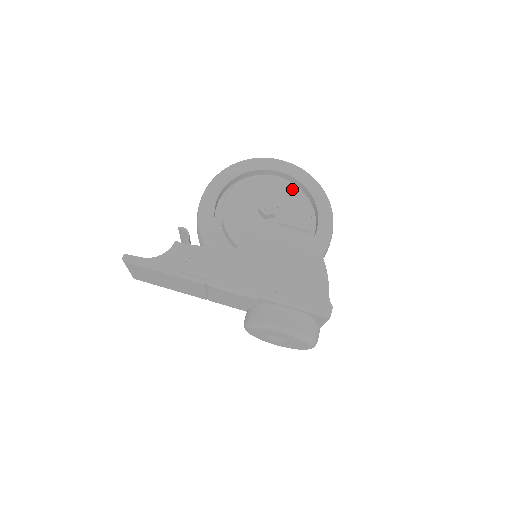
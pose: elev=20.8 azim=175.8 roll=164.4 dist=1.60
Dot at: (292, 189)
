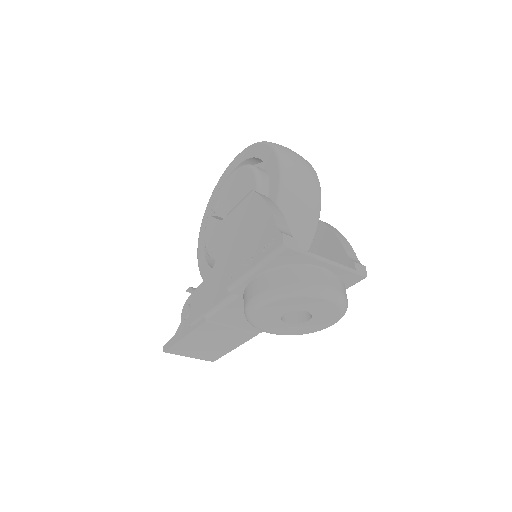
Dot at: (239, 172)
